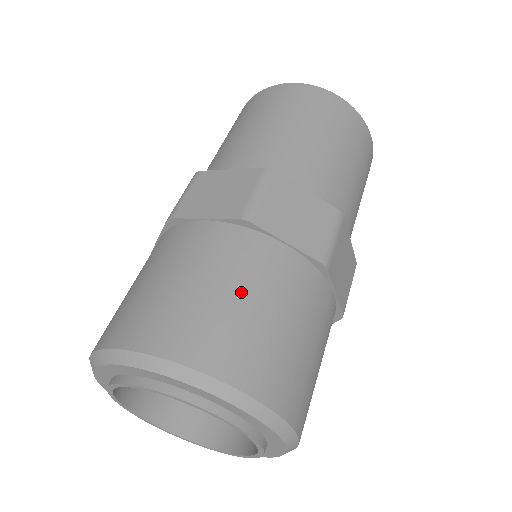
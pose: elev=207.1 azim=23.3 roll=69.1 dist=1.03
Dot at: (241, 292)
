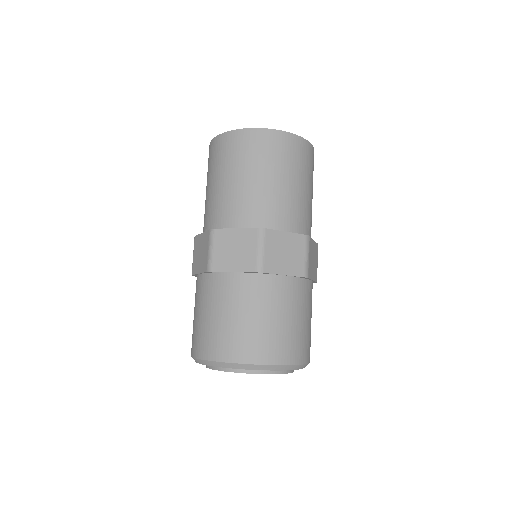
Dot at: (307, 318)
